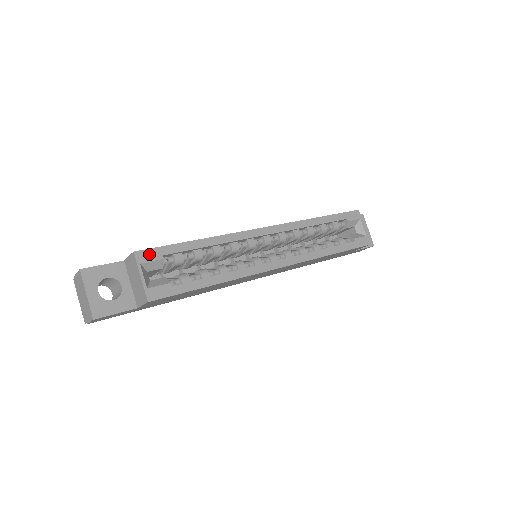
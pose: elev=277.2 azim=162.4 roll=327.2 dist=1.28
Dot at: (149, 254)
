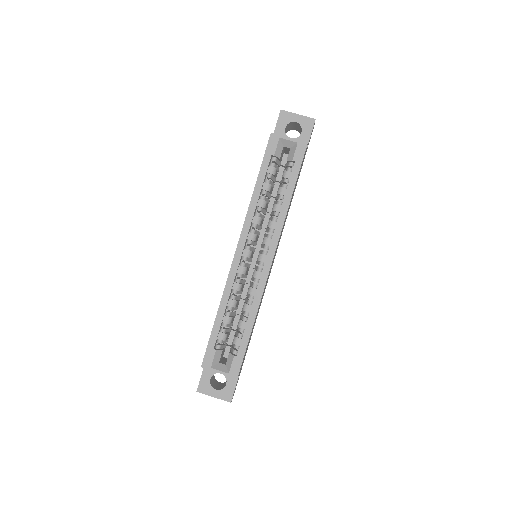
Dot at: (208, 358)
